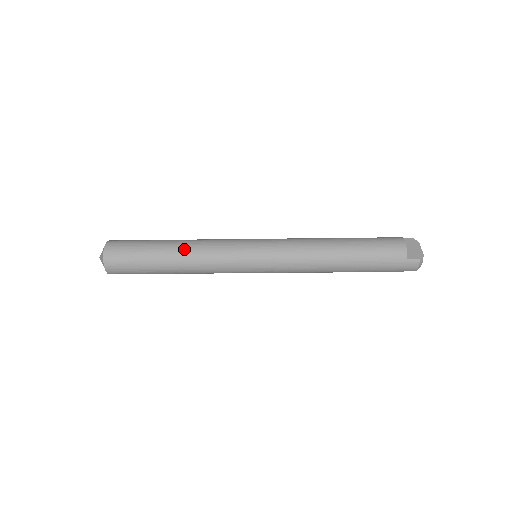
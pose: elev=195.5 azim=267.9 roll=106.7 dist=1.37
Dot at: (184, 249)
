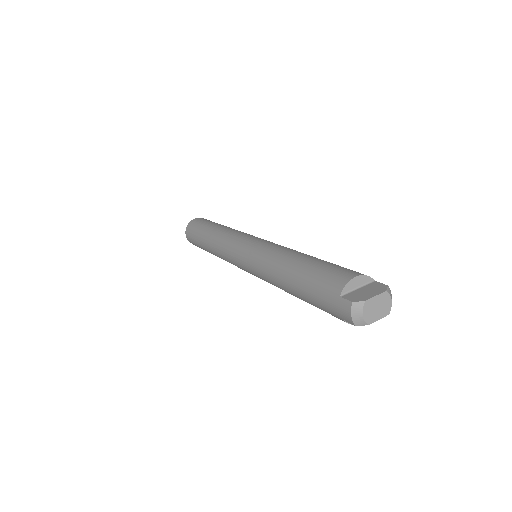
Dot at: (217, 230)
